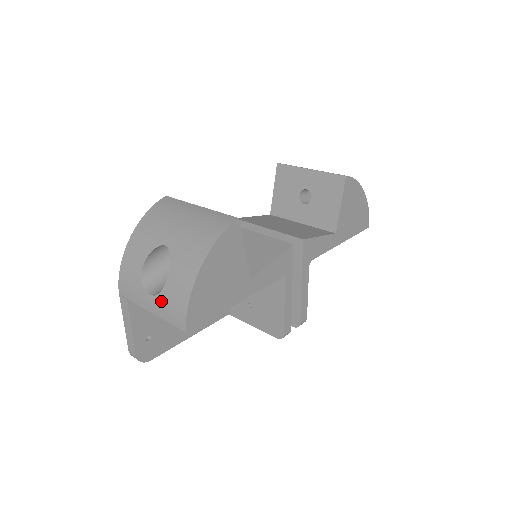
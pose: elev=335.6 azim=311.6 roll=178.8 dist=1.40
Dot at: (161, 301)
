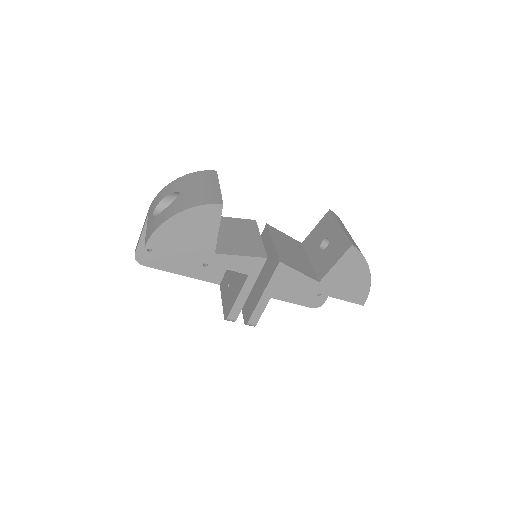
Dot at: (152, 222)
